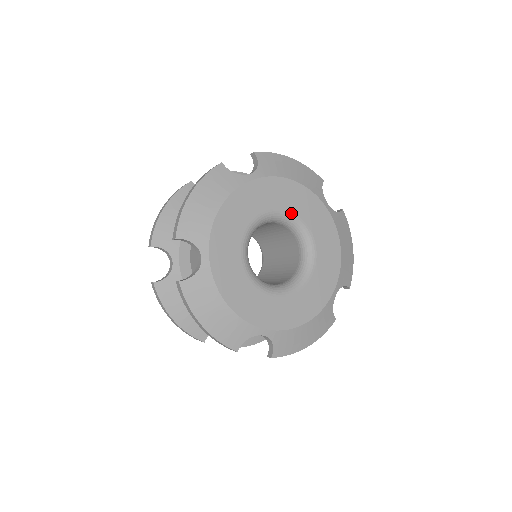
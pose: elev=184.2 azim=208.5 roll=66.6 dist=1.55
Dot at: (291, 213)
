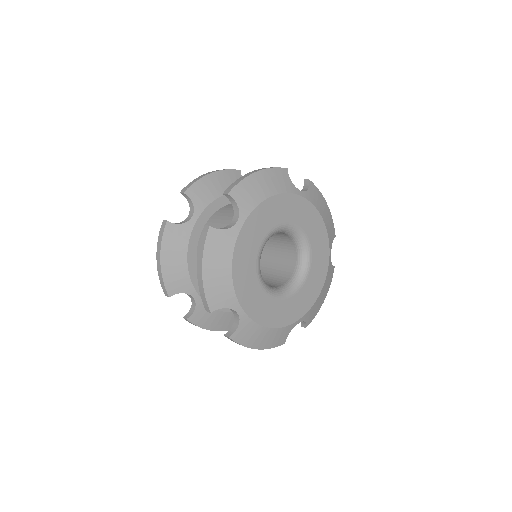
Dot at: (308, 239)
